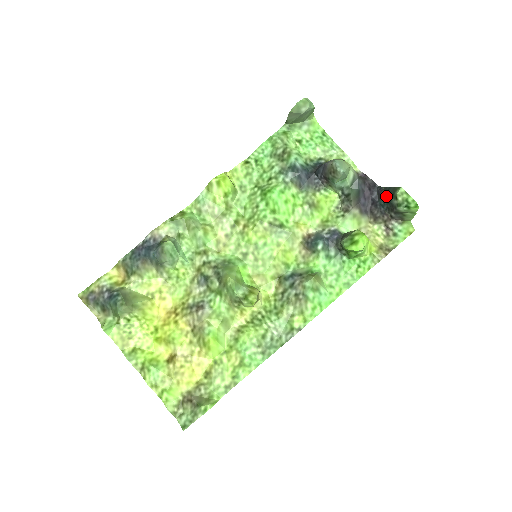
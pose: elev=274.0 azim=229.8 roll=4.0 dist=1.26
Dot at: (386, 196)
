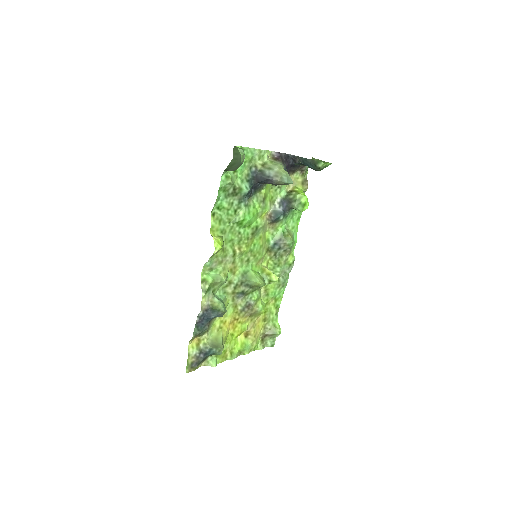
Dot at: (305, 164)
